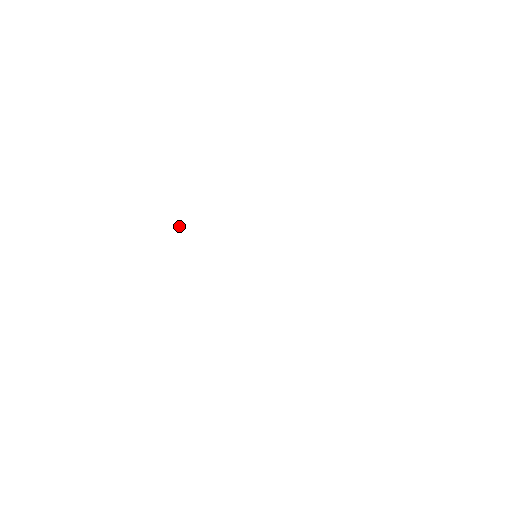
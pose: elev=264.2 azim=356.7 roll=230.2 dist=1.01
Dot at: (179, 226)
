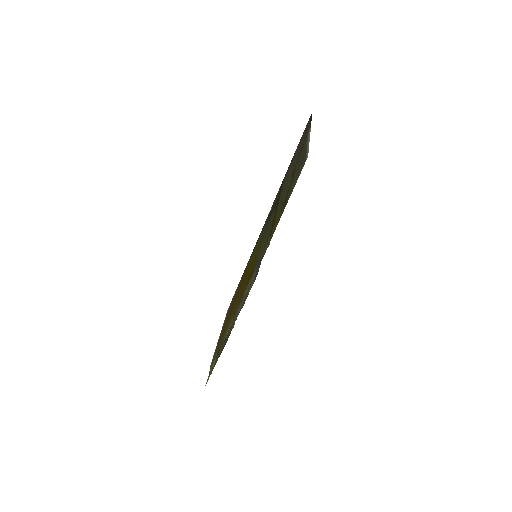
Dot at: (256, 272)
